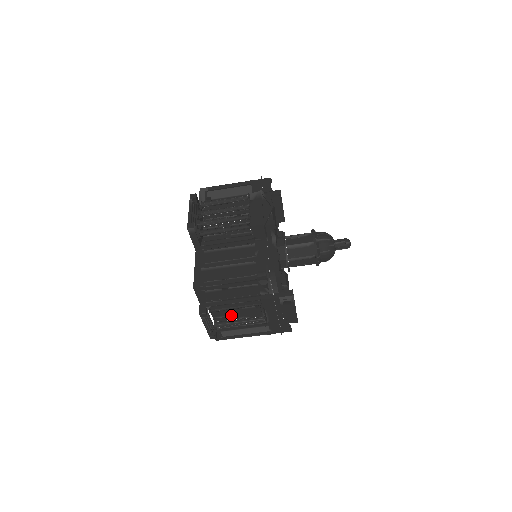
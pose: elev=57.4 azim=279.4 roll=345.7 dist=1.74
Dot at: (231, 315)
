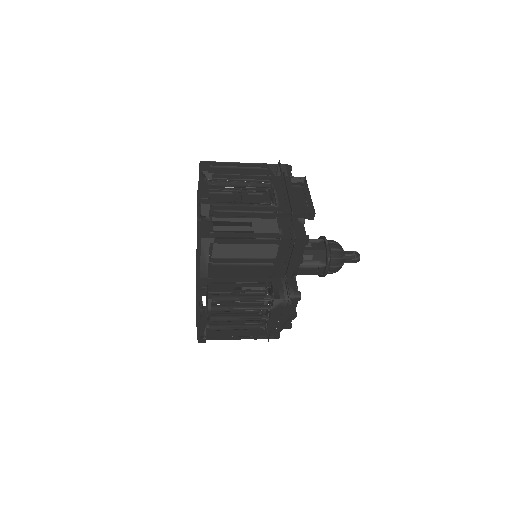
Dot at: occluded
